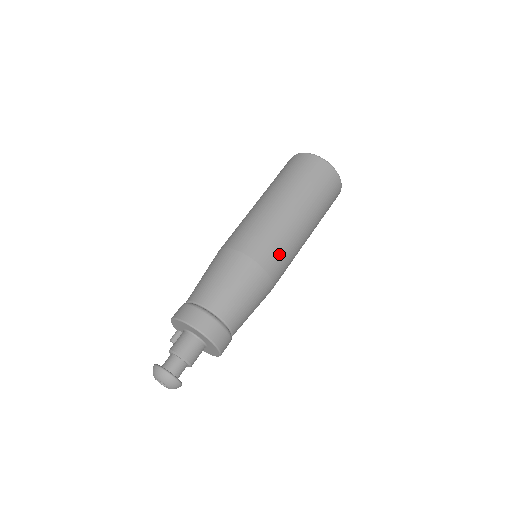
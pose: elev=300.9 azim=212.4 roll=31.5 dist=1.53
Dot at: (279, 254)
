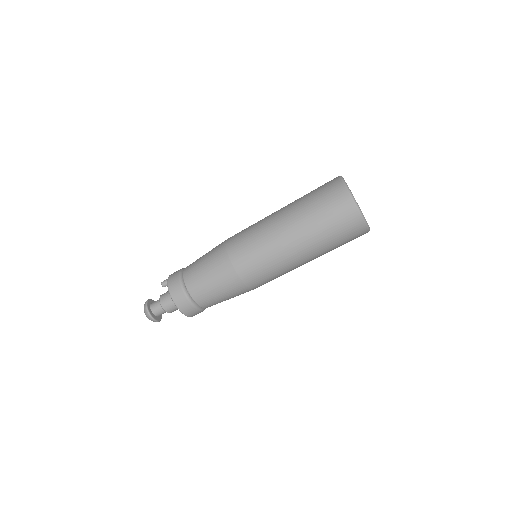
Dot at: occluded
